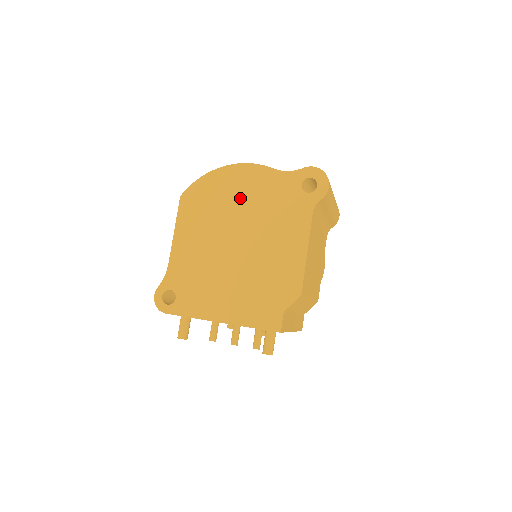
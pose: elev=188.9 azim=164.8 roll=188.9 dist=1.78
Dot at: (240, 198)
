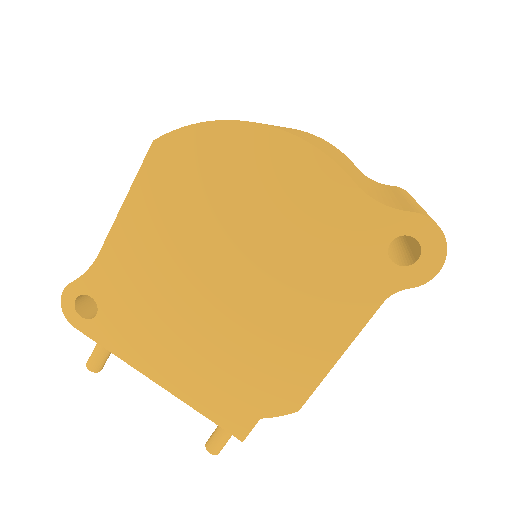
Dot at: (265, 206)
